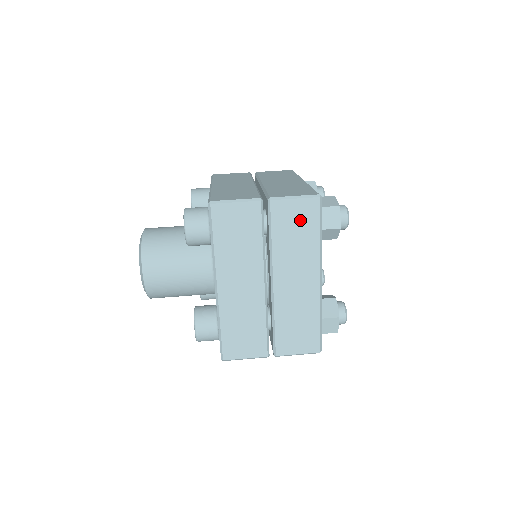
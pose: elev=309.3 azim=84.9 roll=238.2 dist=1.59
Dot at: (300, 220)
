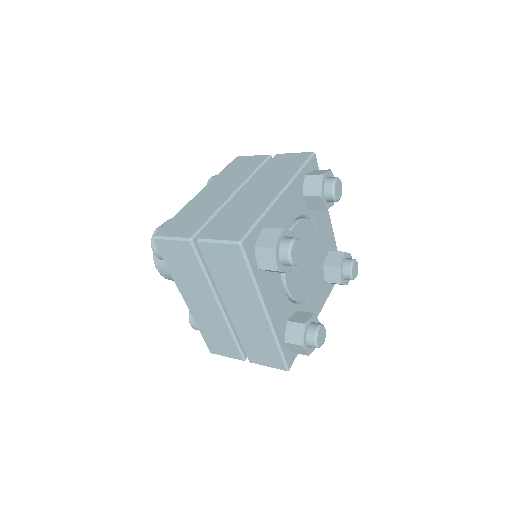
Dot at: (290, 162)
